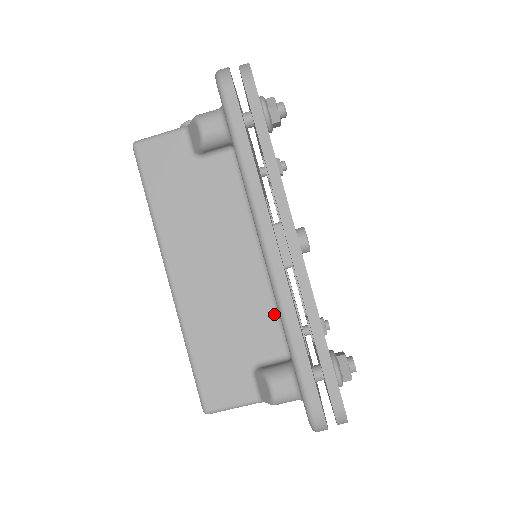
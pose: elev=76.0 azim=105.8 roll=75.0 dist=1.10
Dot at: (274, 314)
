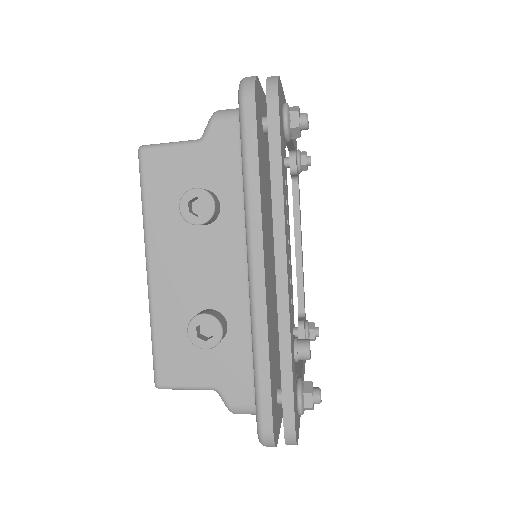
Dot at: occluded
